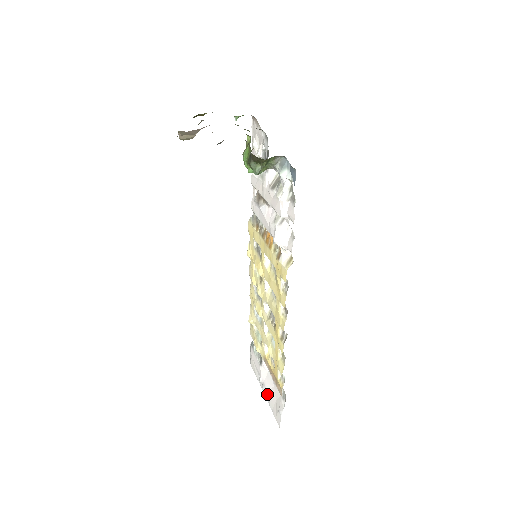
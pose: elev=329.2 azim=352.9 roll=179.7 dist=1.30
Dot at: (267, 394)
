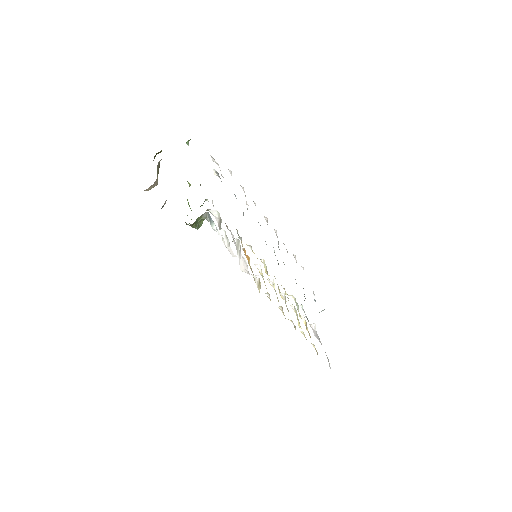
Dot at: occluded
